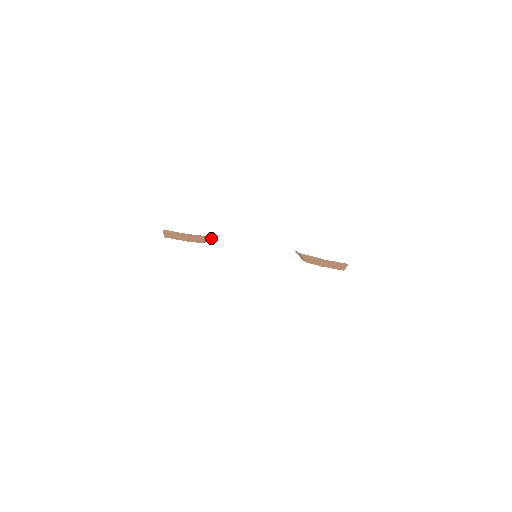
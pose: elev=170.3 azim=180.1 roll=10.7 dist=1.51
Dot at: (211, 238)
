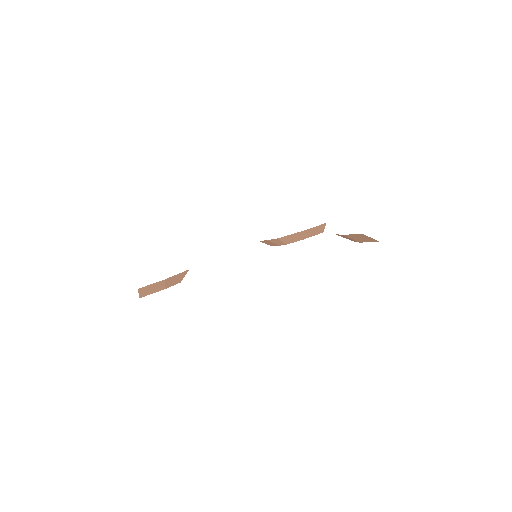
Dot at: occluded
